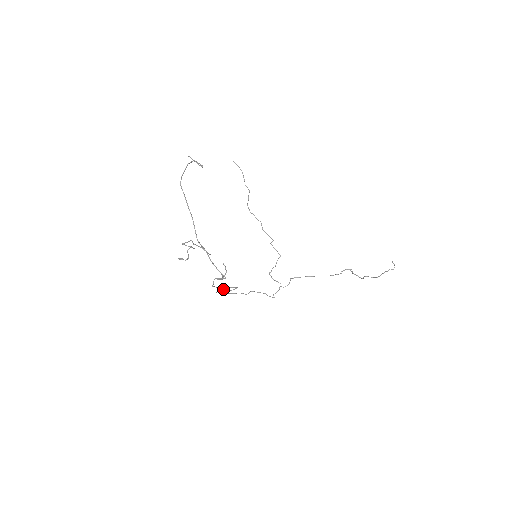
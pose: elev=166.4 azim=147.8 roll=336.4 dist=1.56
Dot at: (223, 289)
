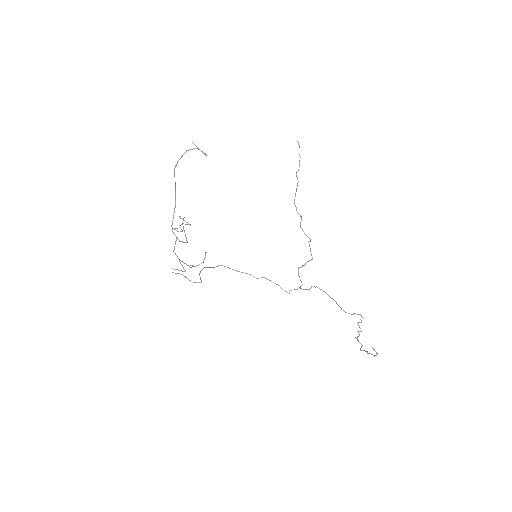
Dot at: (186, 277)
